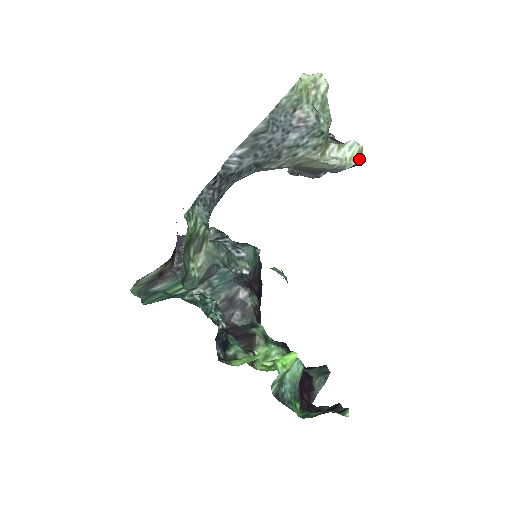
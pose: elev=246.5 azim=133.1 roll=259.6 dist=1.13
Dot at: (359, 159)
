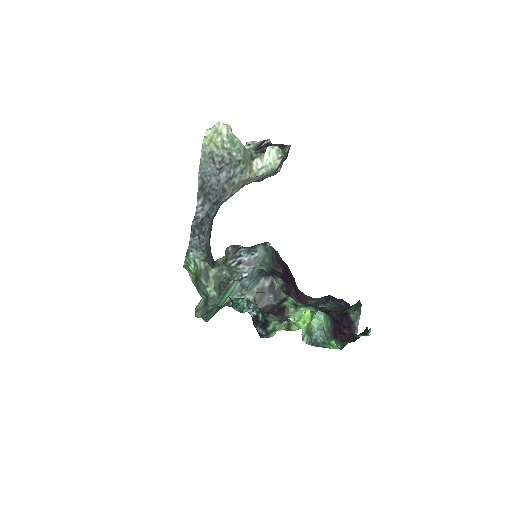
Dot at: (281, 156)
